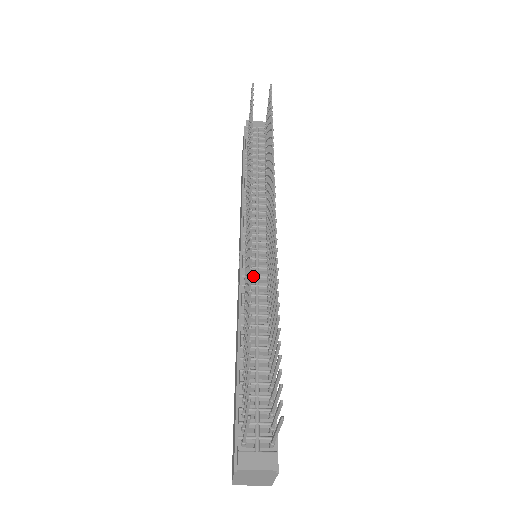
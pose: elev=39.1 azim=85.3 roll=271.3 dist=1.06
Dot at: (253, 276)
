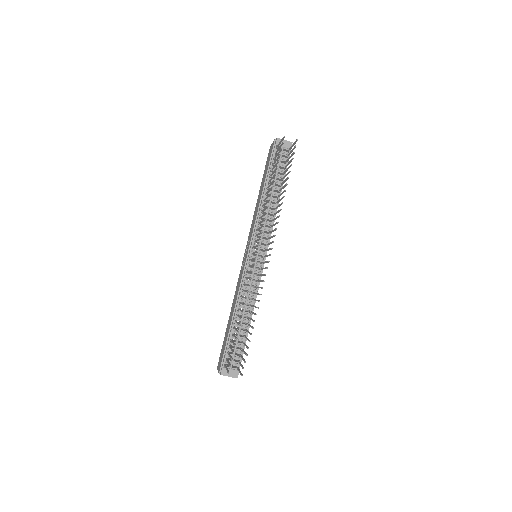
Dot at: (250, 276)
